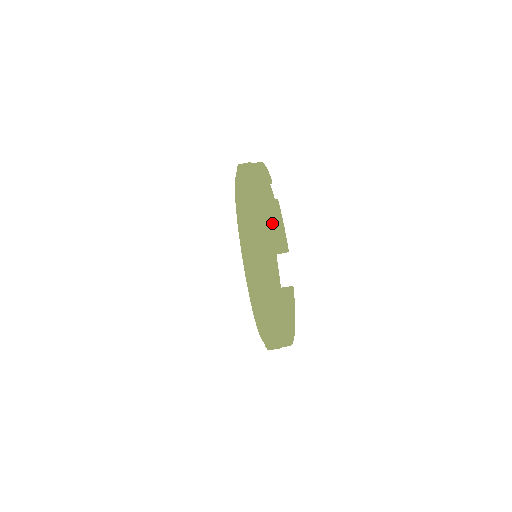
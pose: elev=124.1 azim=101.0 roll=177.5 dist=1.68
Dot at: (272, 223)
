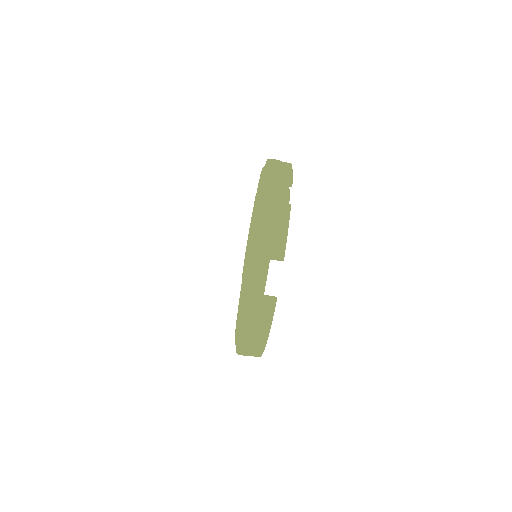
Dot at: (276, 226)
